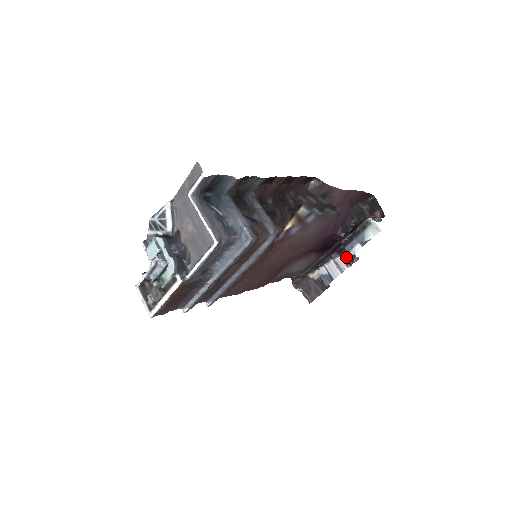
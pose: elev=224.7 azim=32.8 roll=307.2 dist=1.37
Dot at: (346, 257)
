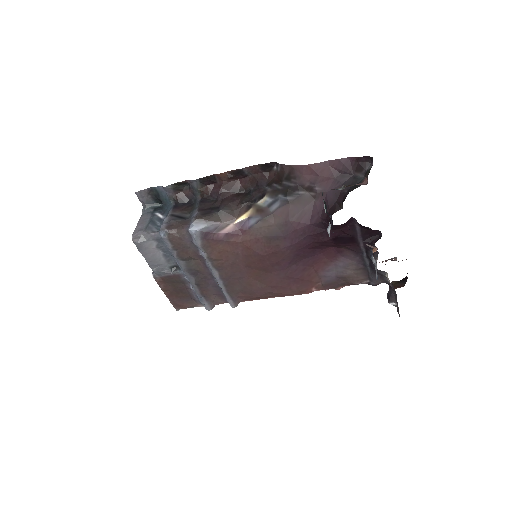
Dot at: occluded
